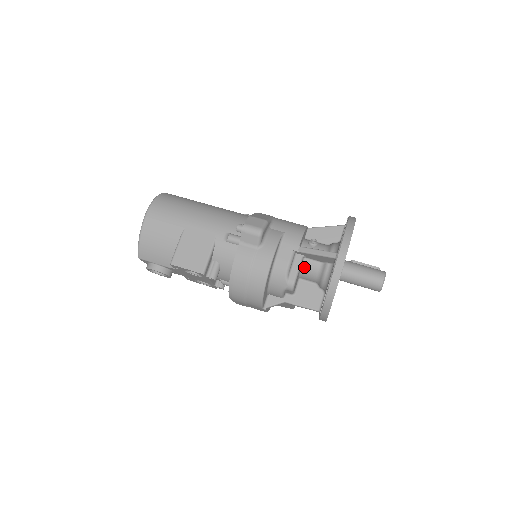
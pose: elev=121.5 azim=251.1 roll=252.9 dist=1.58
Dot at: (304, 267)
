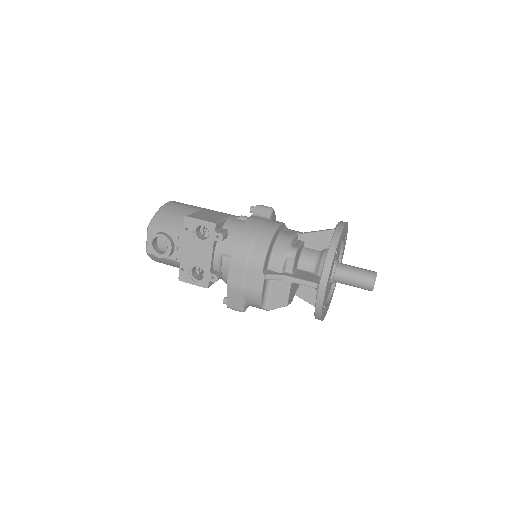
Dot at: (304, 253)
